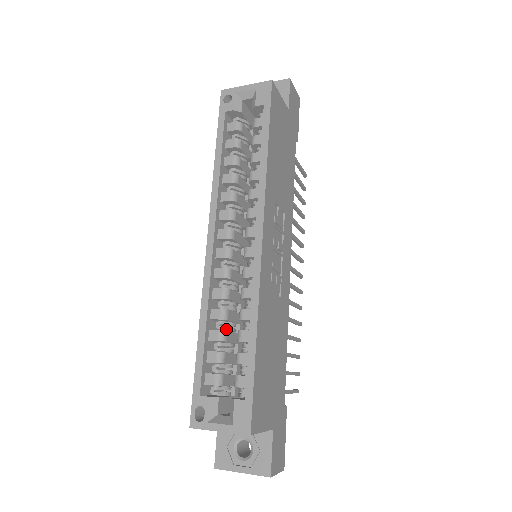
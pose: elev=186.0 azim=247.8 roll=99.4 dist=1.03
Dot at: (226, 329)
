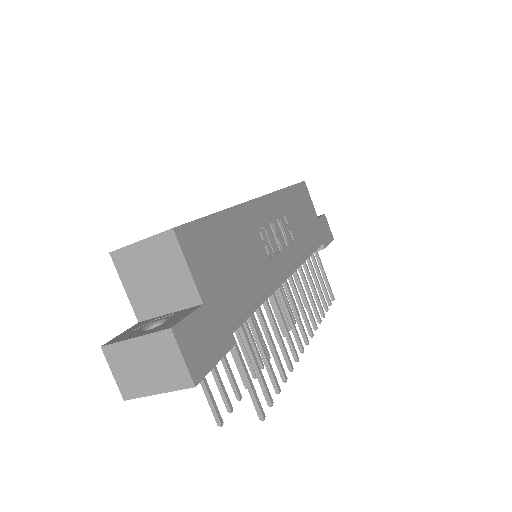
Dot at: occluded
